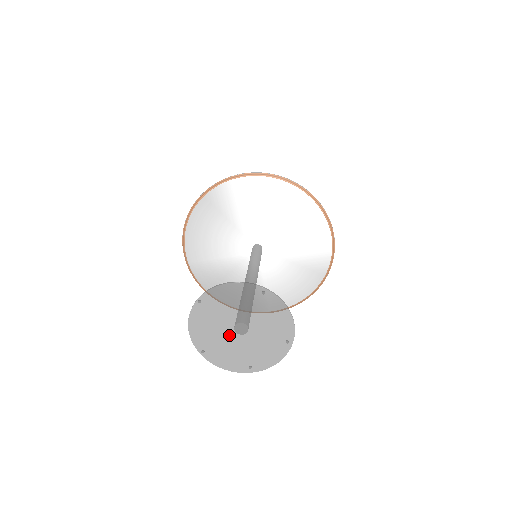
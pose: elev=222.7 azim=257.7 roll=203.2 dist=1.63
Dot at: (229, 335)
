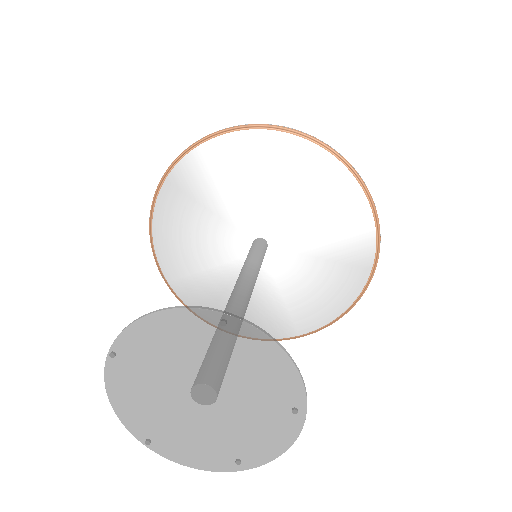
Dot at: (184, 409)
